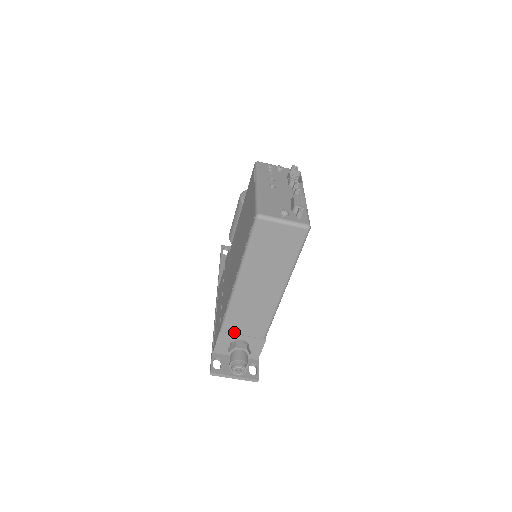
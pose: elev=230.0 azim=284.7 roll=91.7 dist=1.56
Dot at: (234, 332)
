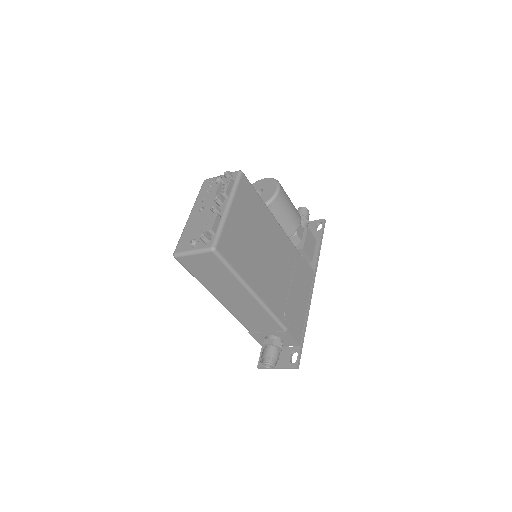
Dot at: (258, 331)
